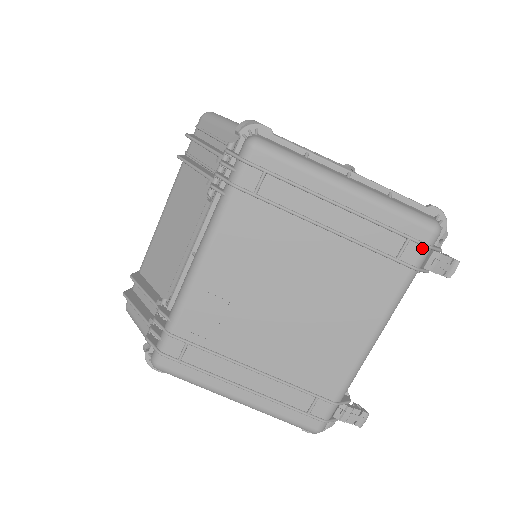
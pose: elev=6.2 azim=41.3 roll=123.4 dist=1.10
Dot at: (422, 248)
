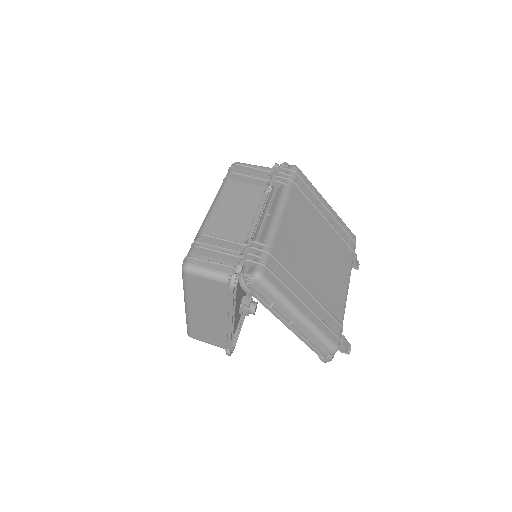
Dot at: (354, 243)
